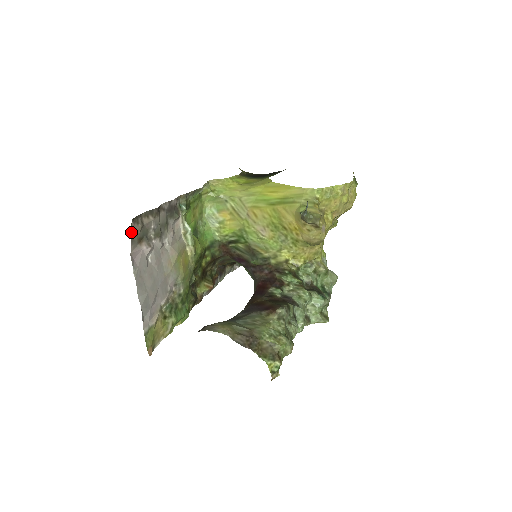
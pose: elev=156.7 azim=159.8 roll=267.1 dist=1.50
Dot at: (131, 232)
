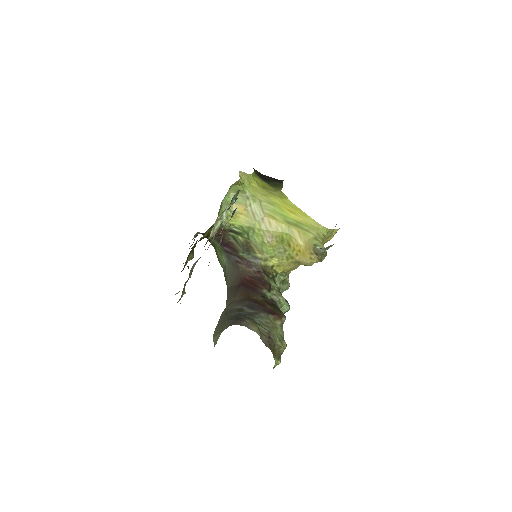
Dot at: occluded
